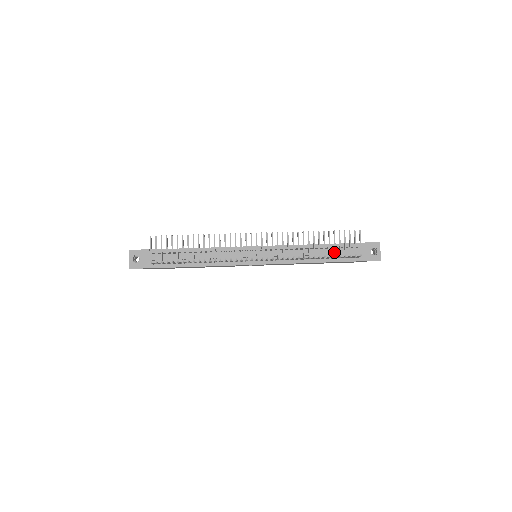
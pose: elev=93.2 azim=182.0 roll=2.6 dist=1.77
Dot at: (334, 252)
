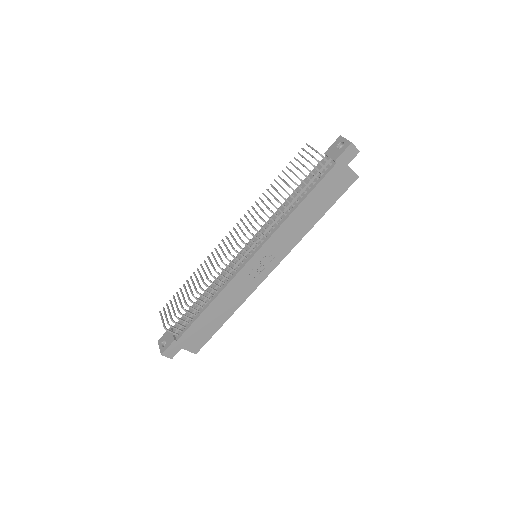
Dot at: occluded
